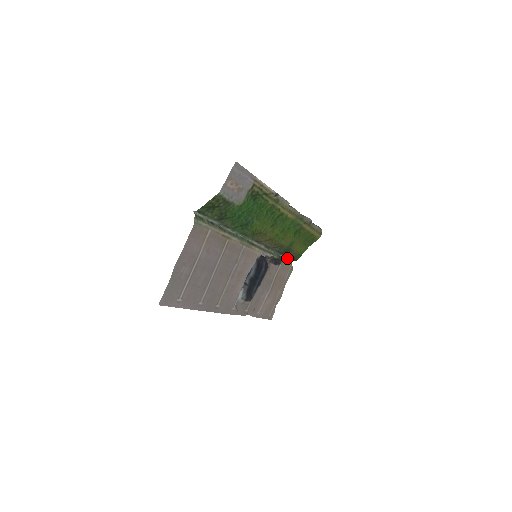
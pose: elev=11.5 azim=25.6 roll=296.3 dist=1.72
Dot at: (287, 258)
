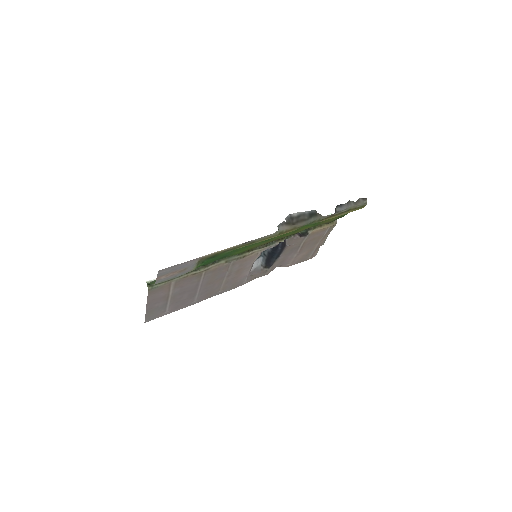
Dot at: occluded
